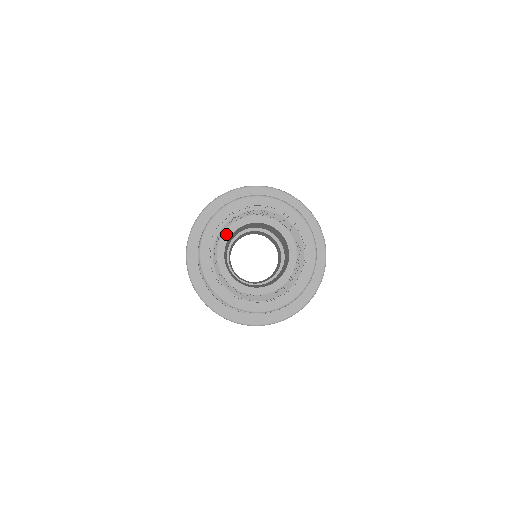
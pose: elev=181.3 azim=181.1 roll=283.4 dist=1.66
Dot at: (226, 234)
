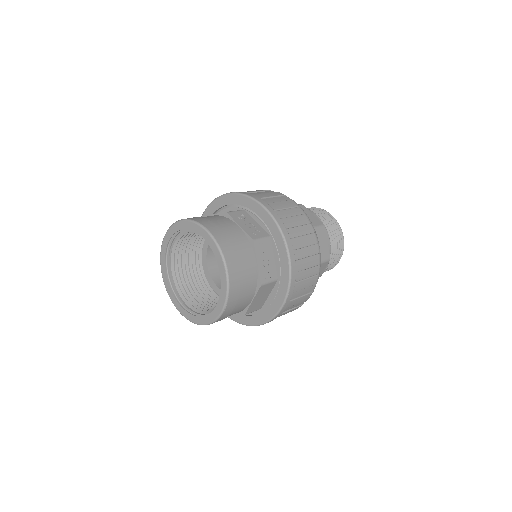
Dot at: occluded
